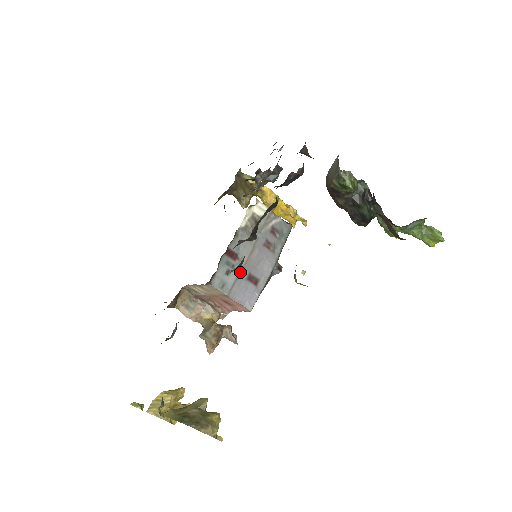
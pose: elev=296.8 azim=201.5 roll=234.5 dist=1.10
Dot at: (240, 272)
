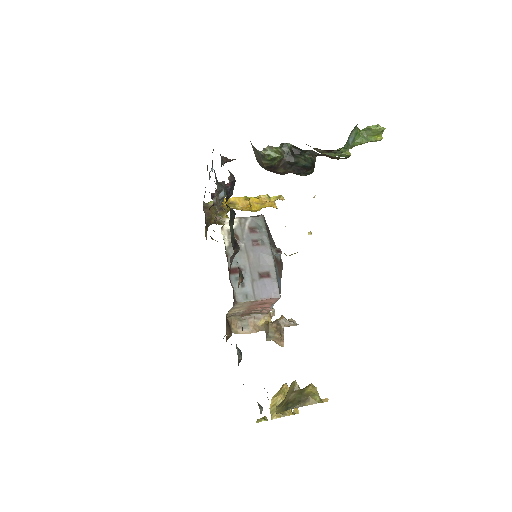
Dot at: (251, 277)
